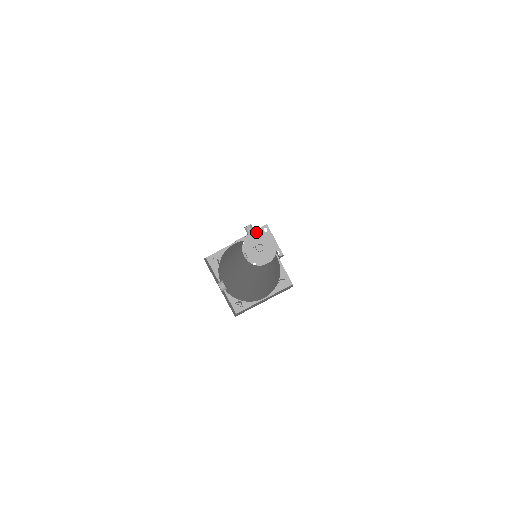
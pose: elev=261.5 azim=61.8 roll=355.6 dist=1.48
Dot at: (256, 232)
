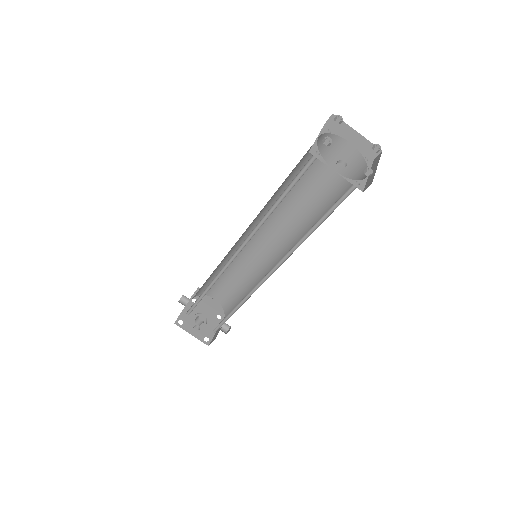
Dot at: (324, 127)
